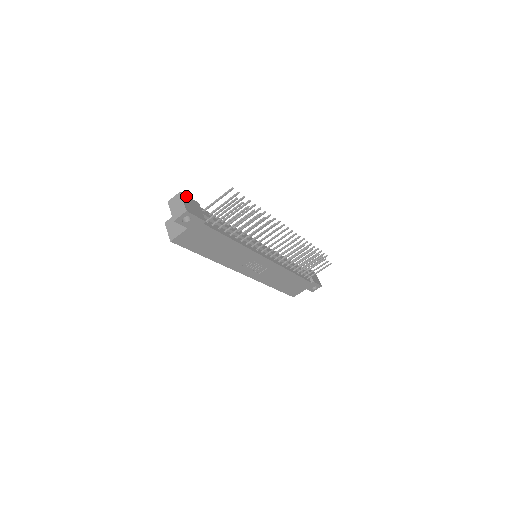
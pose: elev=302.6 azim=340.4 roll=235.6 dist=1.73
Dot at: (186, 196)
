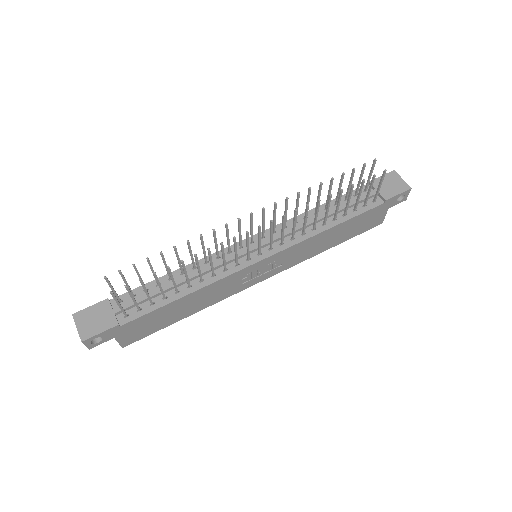
Dot at: (83, 311)
